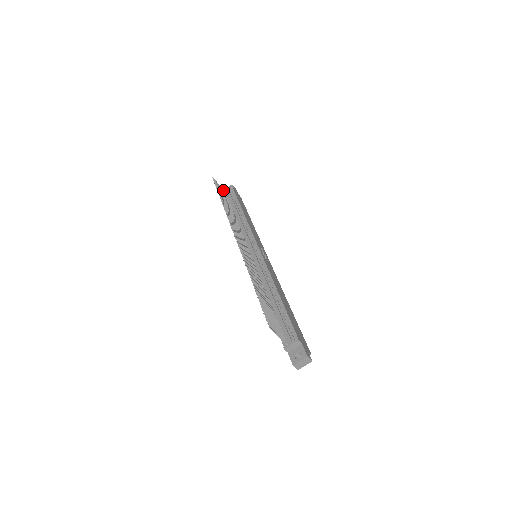
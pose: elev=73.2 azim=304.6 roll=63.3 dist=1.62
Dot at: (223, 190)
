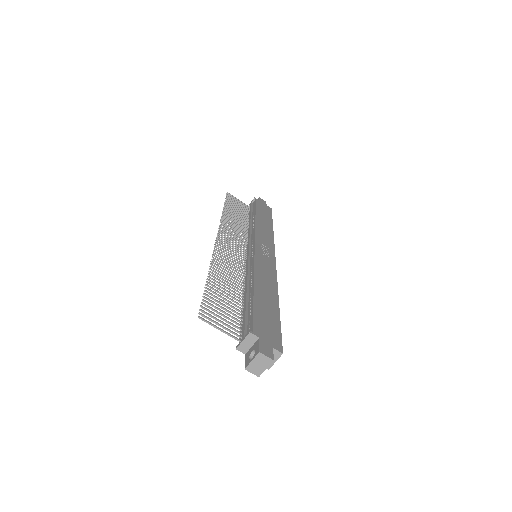
Dot at: (245, 204)
